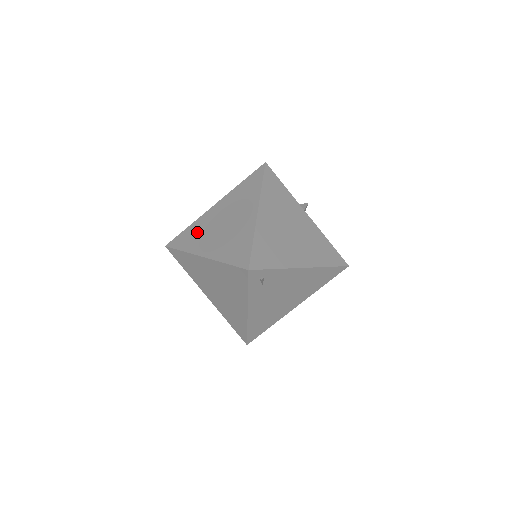
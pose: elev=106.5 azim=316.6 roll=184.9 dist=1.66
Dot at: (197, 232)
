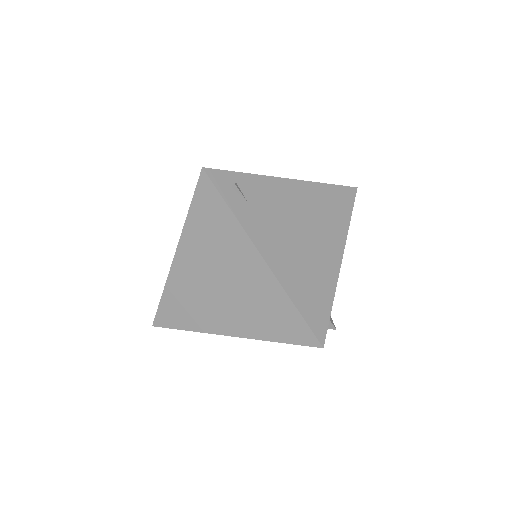
Dot at: occluded
